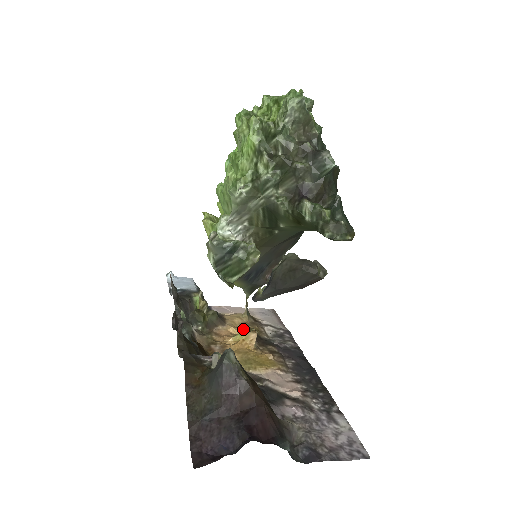
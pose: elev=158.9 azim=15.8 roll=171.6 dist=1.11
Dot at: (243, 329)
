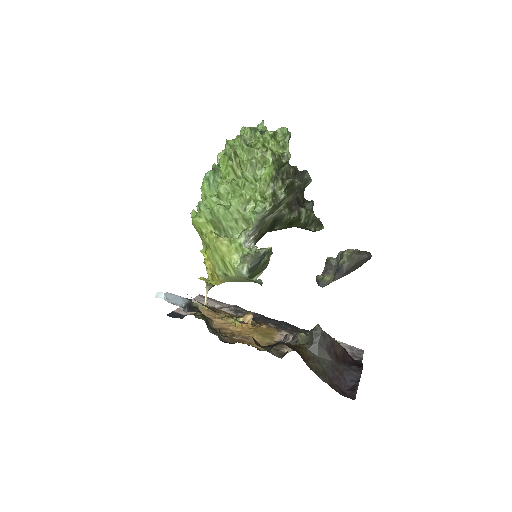
Dot at: (222, 317)
